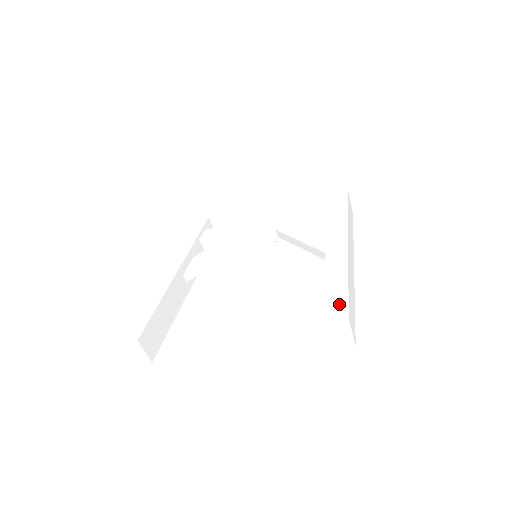
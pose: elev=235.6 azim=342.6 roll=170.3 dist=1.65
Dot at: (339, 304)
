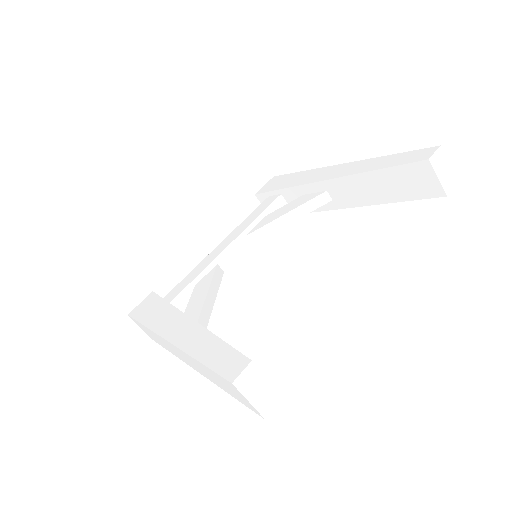
Dot at: (413, 155)
